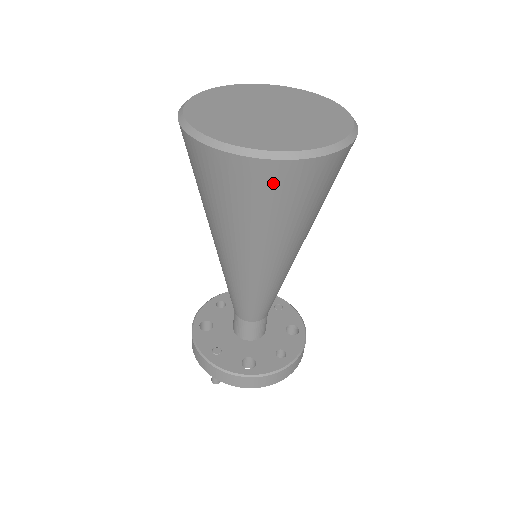
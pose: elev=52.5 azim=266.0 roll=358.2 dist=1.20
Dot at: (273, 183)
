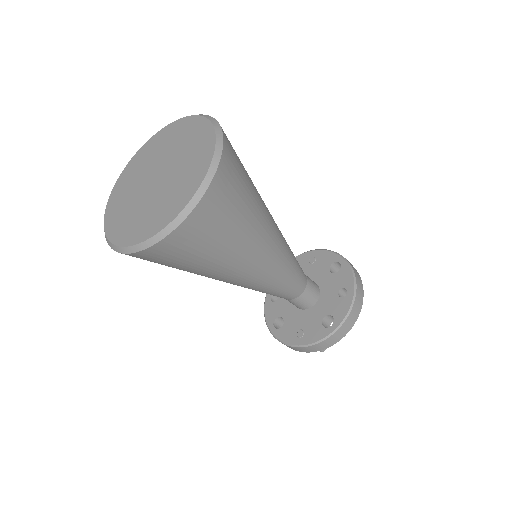
Dot at: (203, 227)
